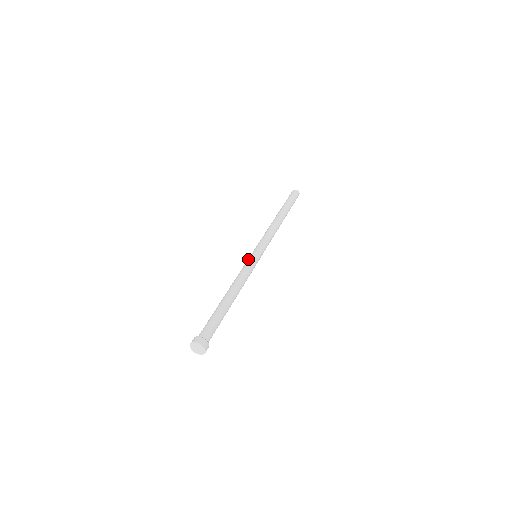
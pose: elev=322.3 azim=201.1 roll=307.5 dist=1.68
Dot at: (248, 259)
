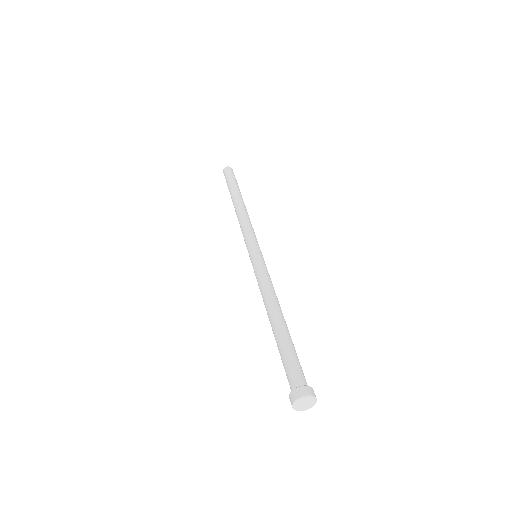
Dot at: (261, 261)
